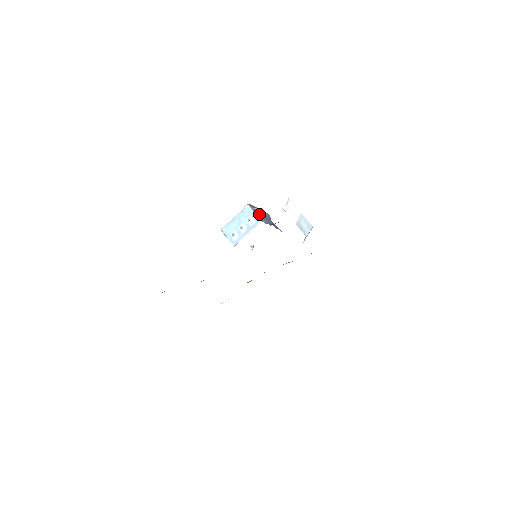
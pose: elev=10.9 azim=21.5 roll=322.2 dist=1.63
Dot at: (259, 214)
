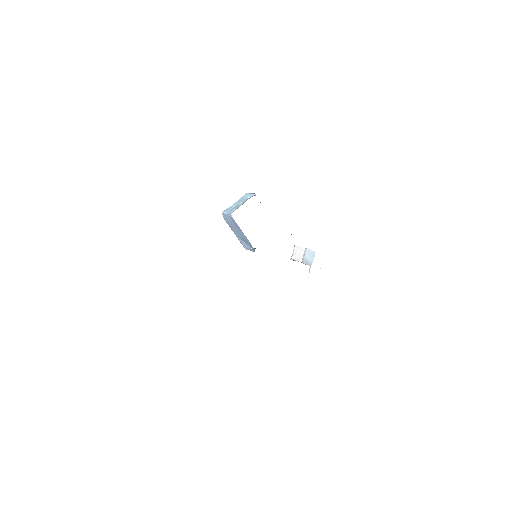
Dot at: occluded
